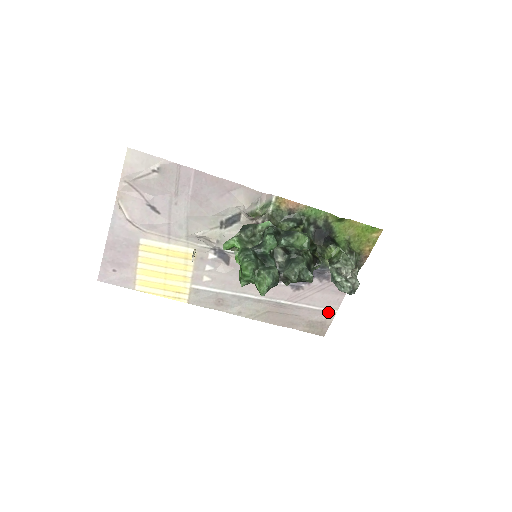
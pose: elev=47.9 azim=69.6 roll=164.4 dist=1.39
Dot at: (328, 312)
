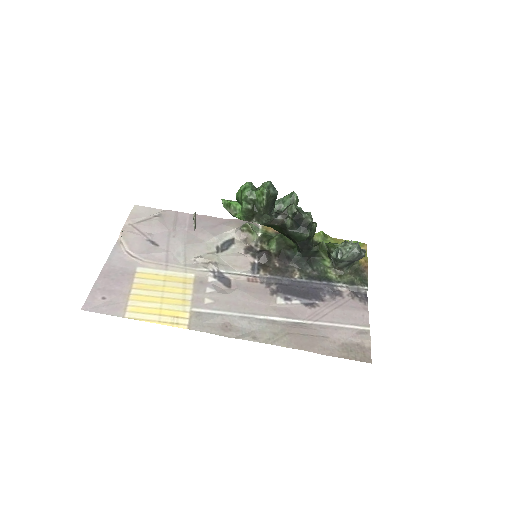
Dot at: (359, 331)
